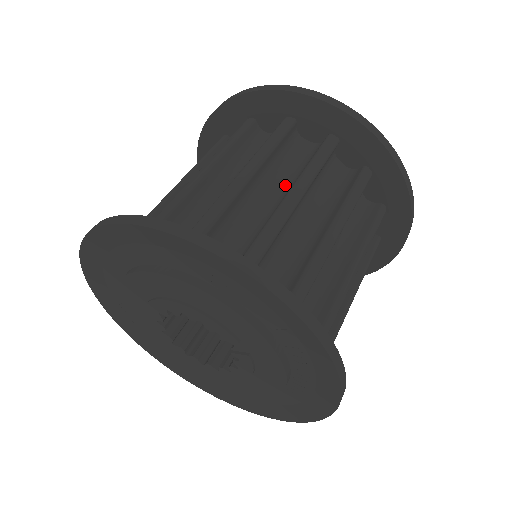
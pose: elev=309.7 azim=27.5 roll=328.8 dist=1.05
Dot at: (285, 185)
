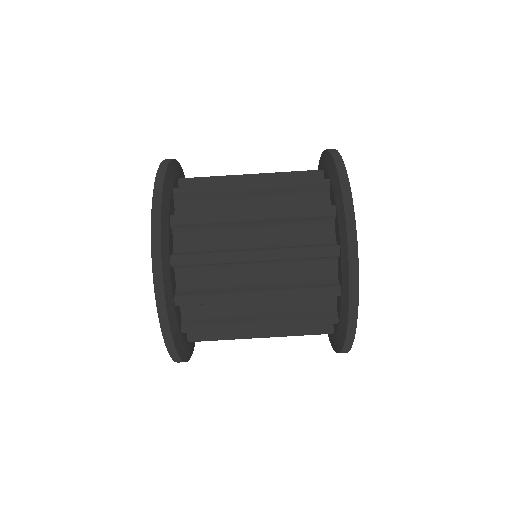
Dot at: (274, 243)
